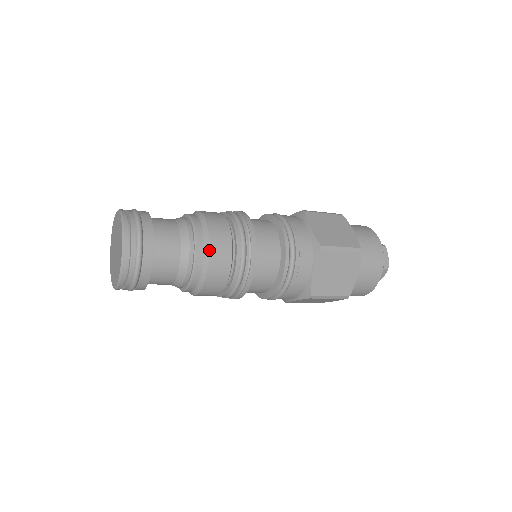
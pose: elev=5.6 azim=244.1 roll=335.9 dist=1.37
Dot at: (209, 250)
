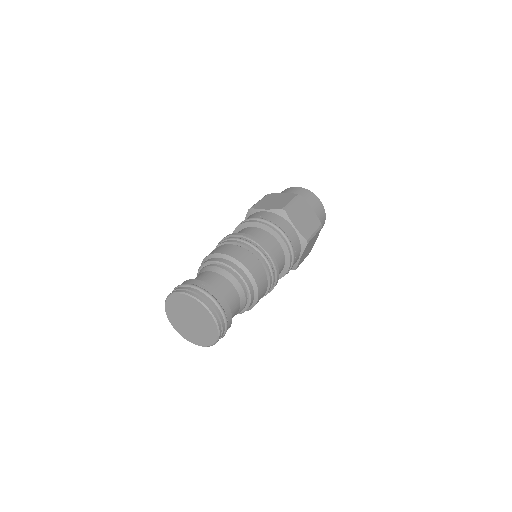
Dot at: (258, 291)
